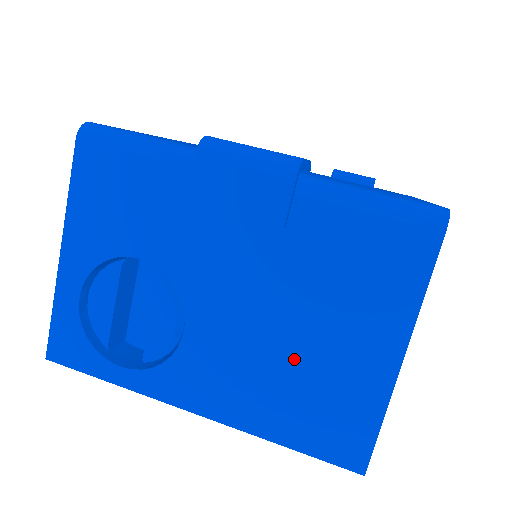
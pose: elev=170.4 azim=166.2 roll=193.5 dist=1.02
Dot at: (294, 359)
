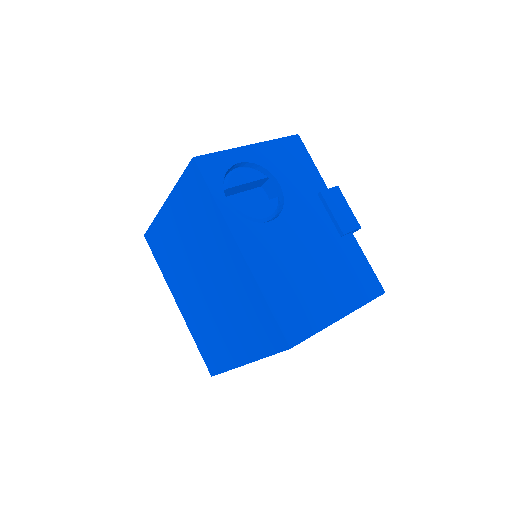
Dot at: (304, 277)
